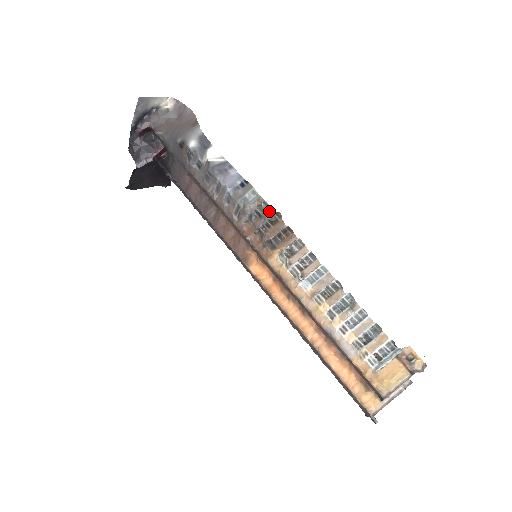
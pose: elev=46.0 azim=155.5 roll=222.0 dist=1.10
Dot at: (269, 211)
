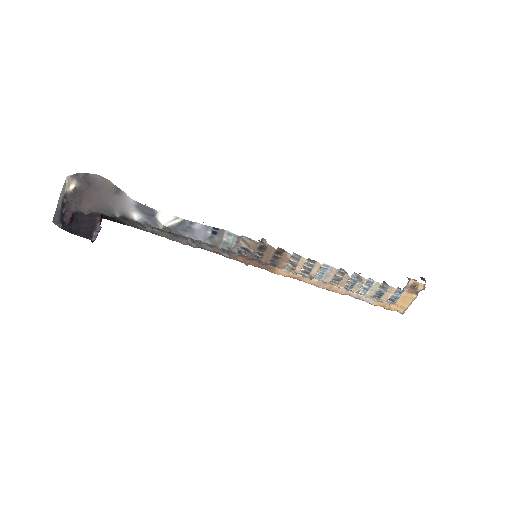
Dot at: (254, 244)
